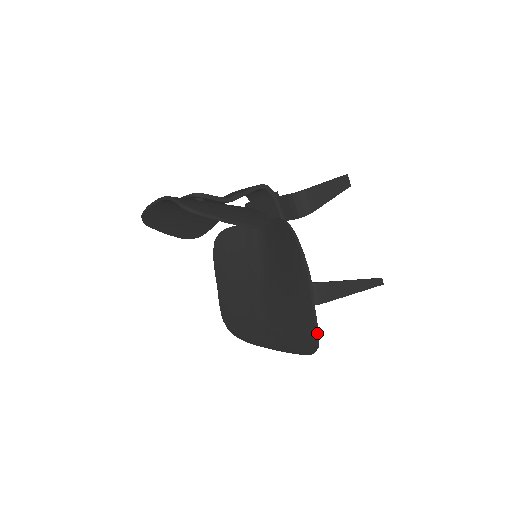
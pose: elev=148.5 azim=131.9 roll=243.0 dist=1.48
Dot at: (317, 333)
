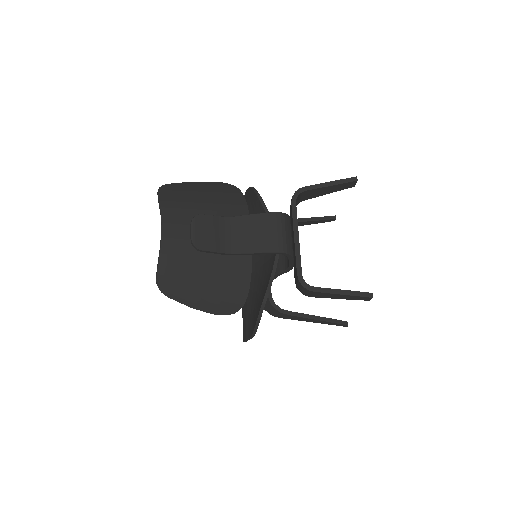
Dot at: occluded
